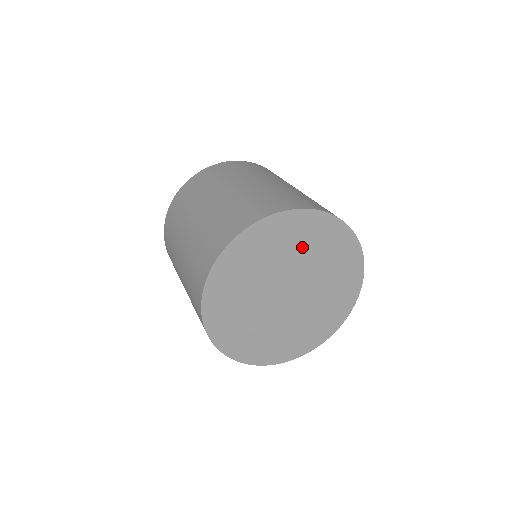
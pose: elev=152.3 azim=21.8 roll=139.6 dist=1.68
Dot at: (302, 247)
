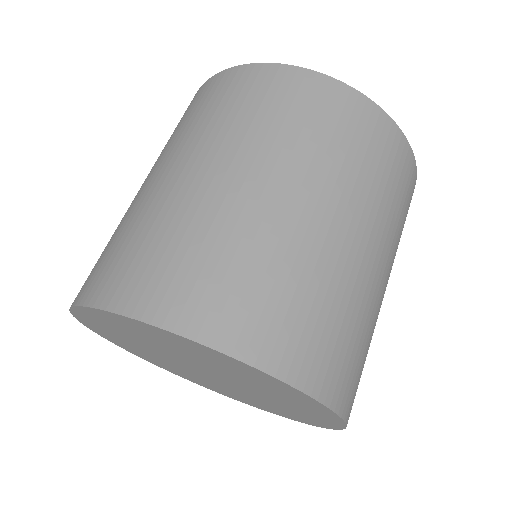
Dot at: (201, 358)
